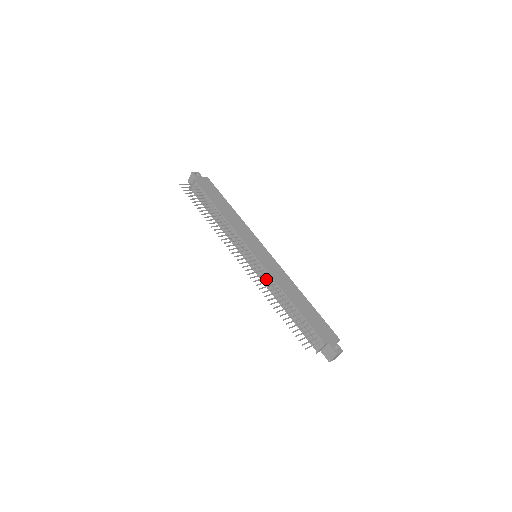
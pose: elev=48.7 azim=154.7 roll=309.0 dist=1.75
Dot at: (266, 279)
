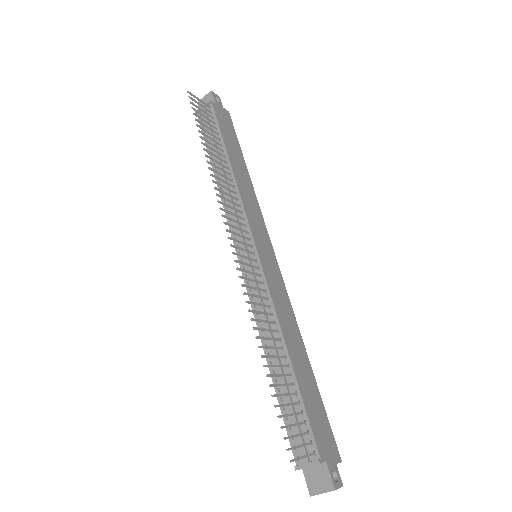
Dot at: (260, 299)
